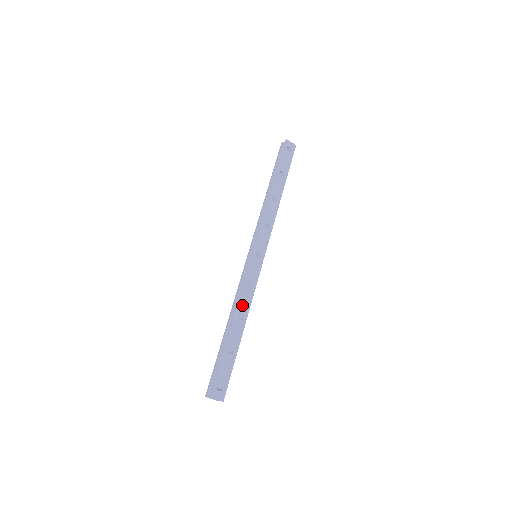
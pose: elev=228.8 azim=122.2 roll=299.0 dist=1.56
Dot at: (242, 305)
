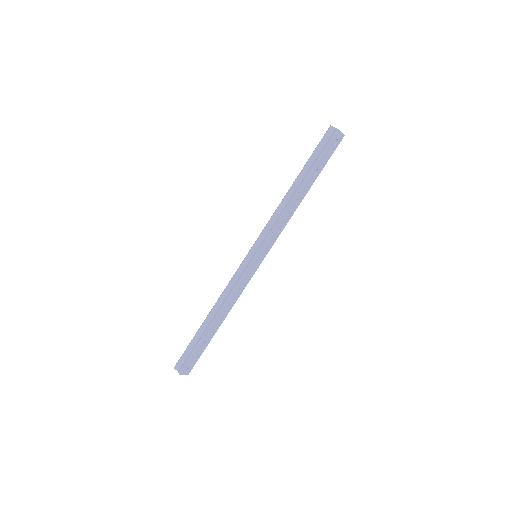
Dot at: (229, 304)
